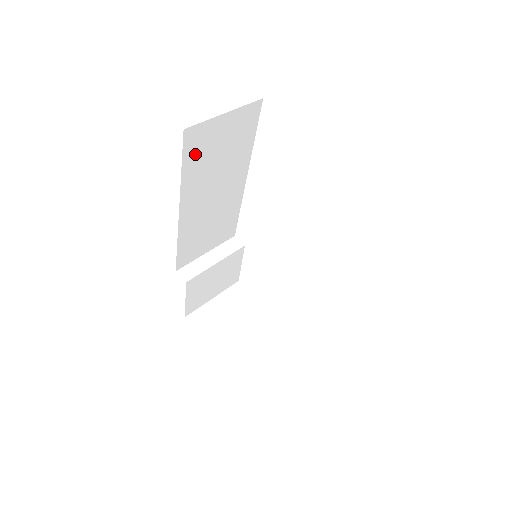
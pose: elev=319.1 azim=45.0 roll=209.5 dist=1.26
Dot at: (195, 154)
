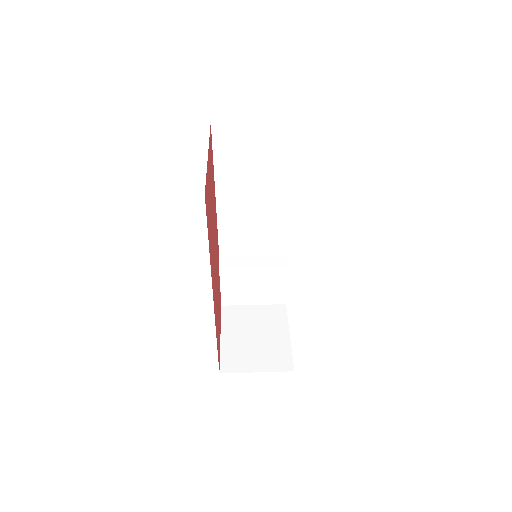
Dot at: (226, 149)
